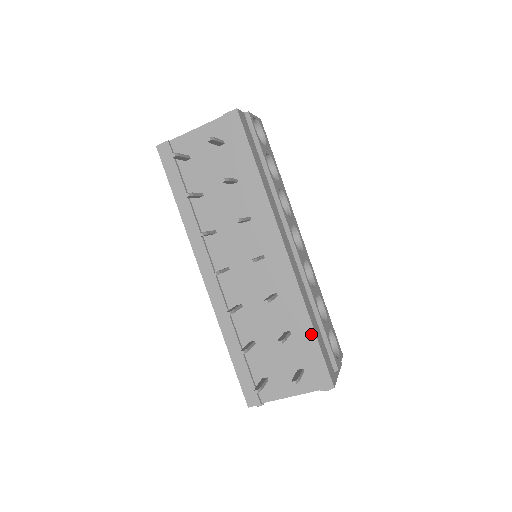
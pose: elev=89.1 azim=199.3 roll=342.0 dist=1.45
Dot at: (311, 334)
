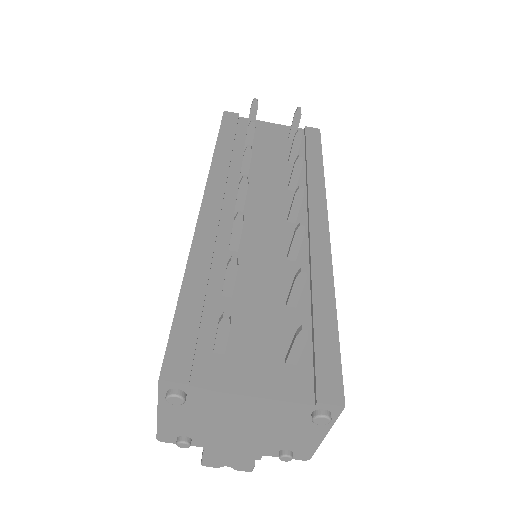
Dot at: (330, 316)
